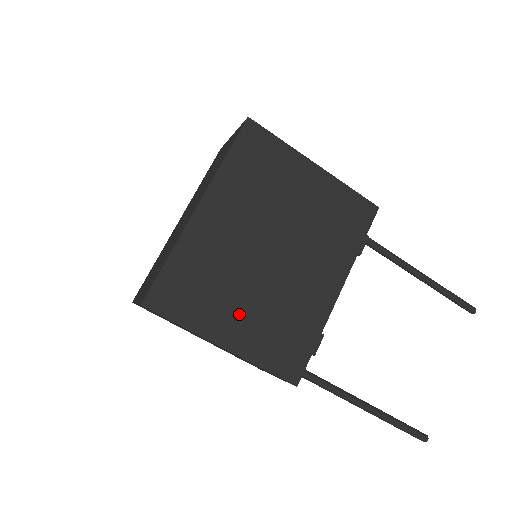
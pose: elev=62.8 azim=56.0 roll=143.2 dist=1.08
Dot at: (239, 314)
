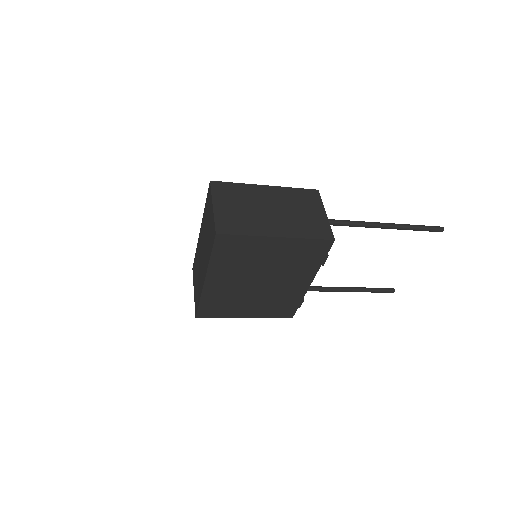
Dot at: (249, 307)
